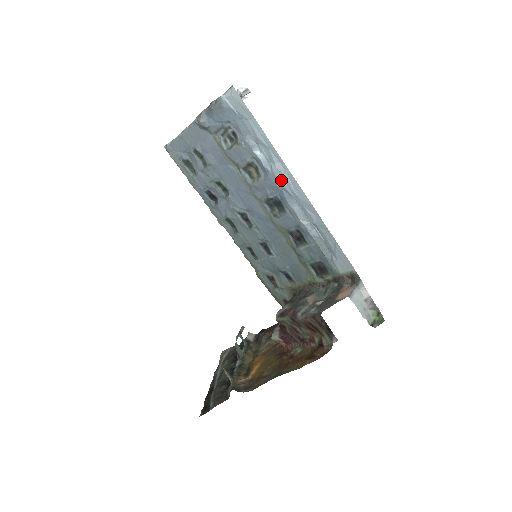
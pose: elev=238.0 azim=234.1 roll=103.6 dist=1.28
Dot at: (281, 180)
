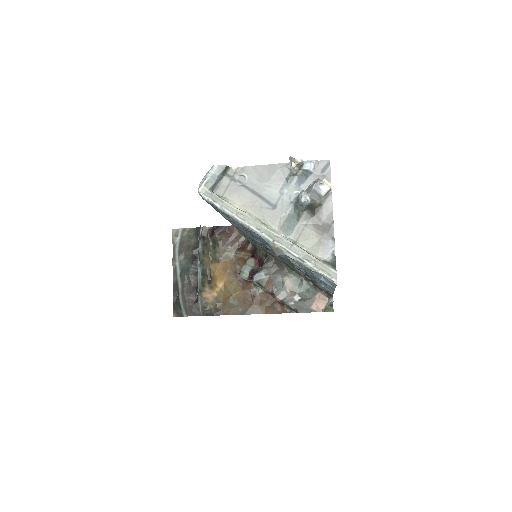
Dot at: (322, 281)
